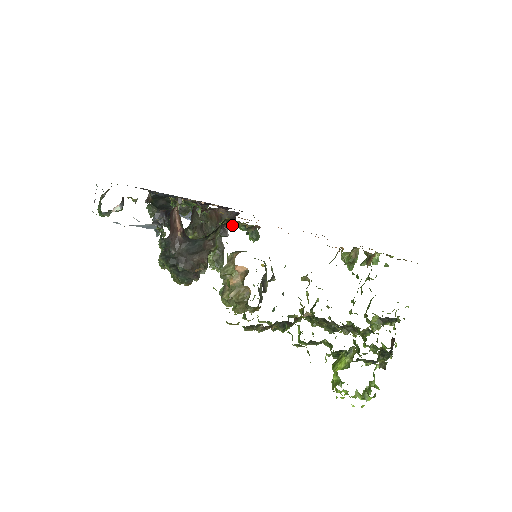
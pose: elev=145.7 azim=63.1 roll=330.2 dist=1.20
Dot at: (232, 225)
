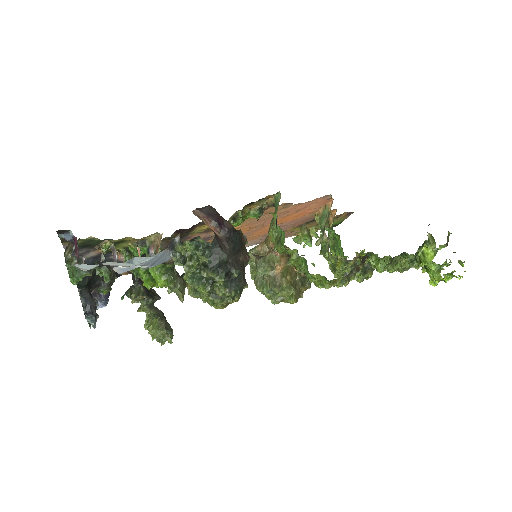
Dot at: (239, 221)
